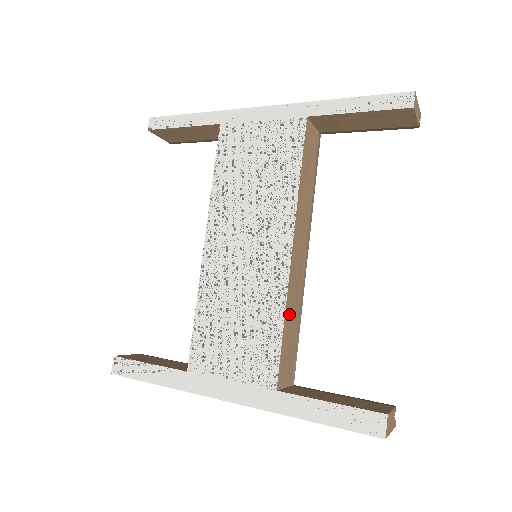
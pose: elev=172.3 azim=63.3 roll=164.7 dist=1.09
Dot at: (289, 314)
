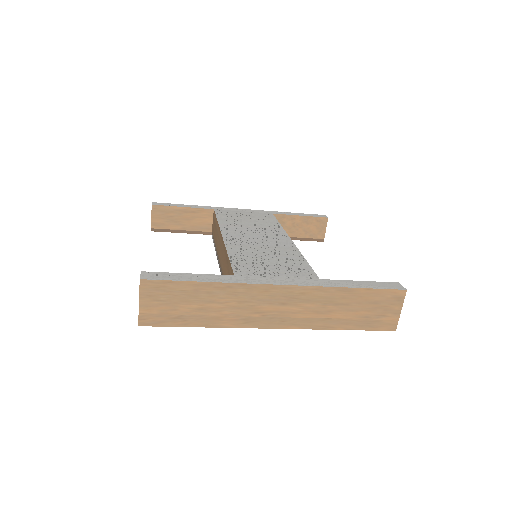
Dot at: occluded
